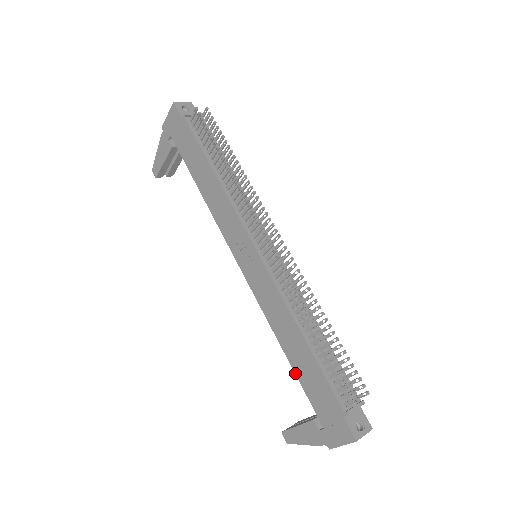
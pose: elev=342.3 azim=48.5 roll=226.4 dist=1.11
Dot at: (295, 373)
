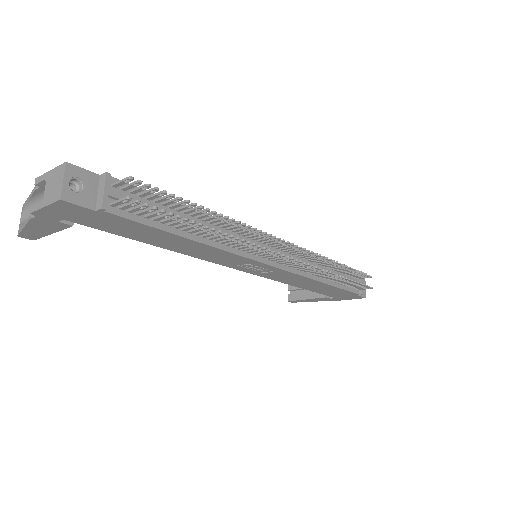
Dot at: occluded
